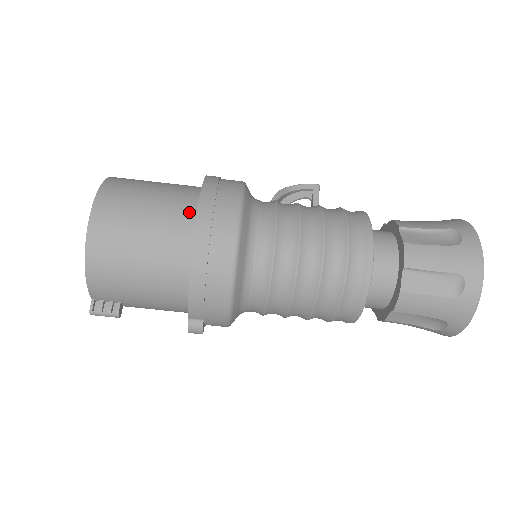
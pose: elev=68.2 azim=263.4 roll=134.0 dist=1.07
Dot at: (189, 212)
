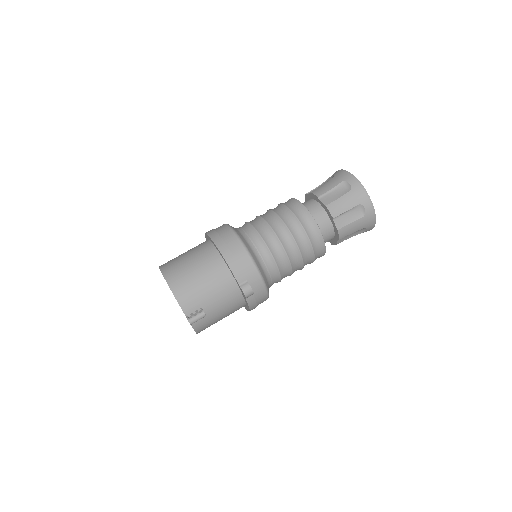
Dot at: (206, 243)
